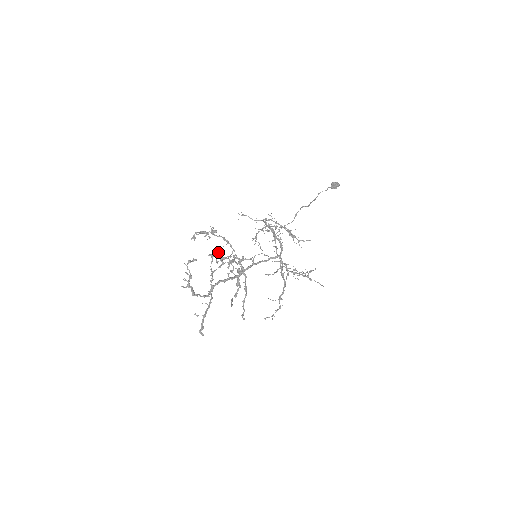
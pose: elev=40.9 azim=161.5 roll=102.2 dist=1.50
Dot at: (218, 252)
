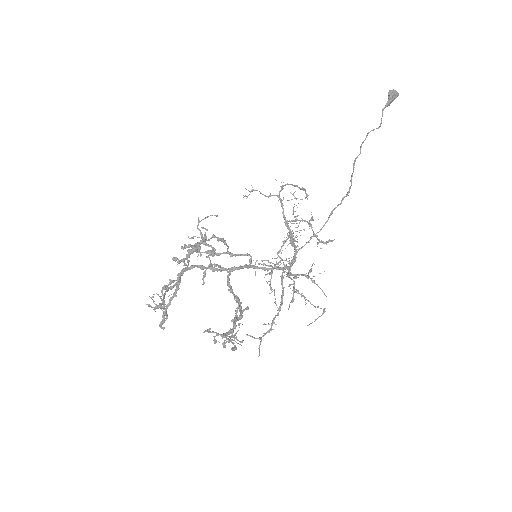
Dot at: (199, 220)
